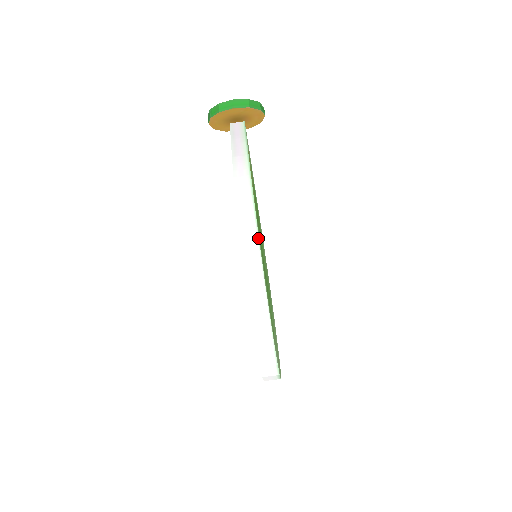
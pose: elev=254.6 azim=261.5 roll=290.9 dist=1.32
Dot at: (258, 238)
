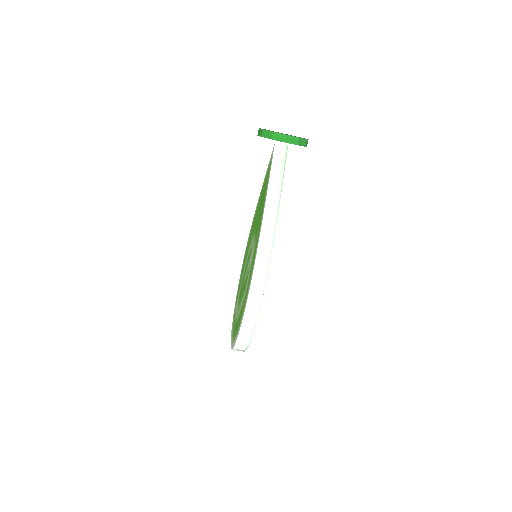
Dot at: (266, 277)
